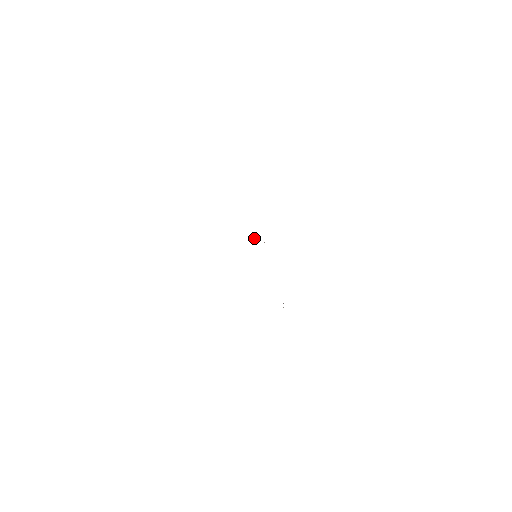
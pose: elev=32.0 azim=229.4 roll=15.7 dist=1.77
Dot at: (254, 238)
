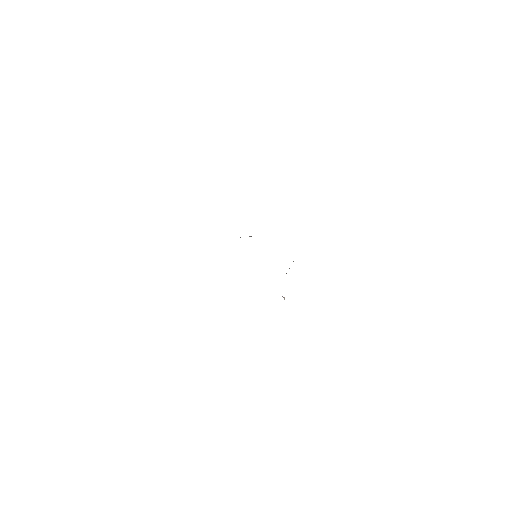
Dot at: (250, 236)
